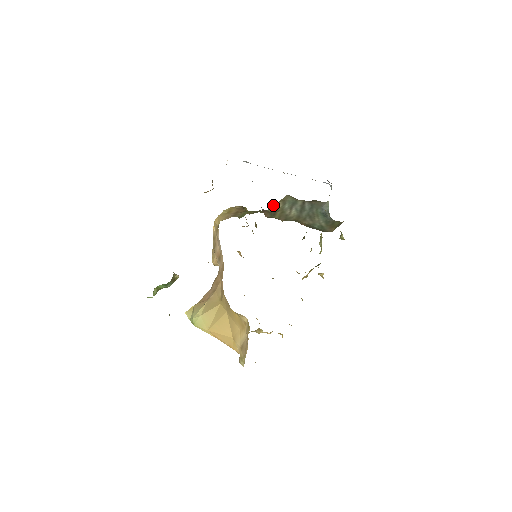
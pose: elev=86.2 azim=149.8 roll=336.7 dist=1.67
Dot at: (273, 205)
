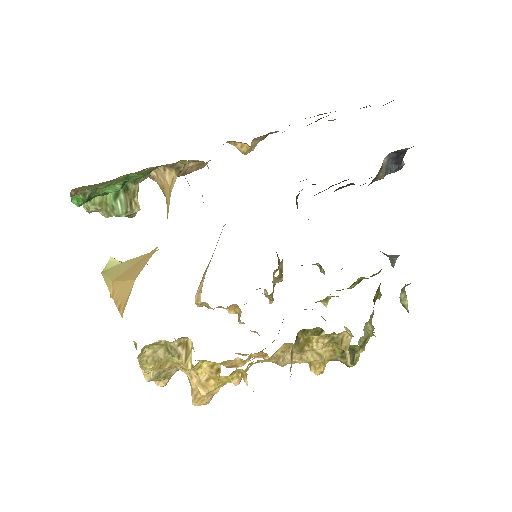
Dot at: occluded
